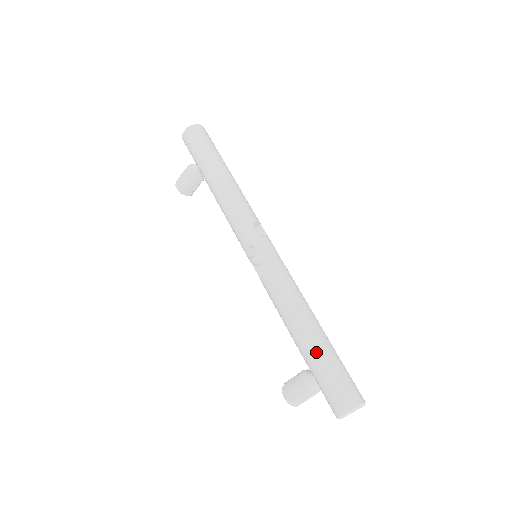
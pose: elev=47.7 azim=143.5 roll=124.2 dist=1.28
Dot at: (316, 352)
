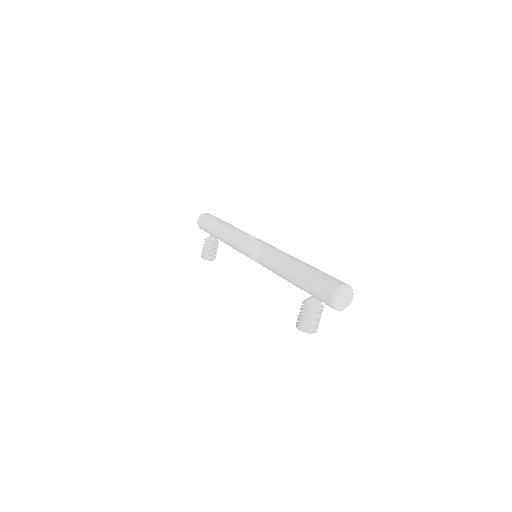
Dot at: (303, 272)
